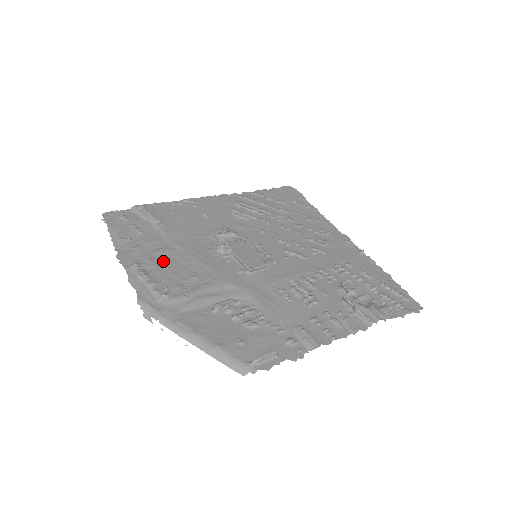
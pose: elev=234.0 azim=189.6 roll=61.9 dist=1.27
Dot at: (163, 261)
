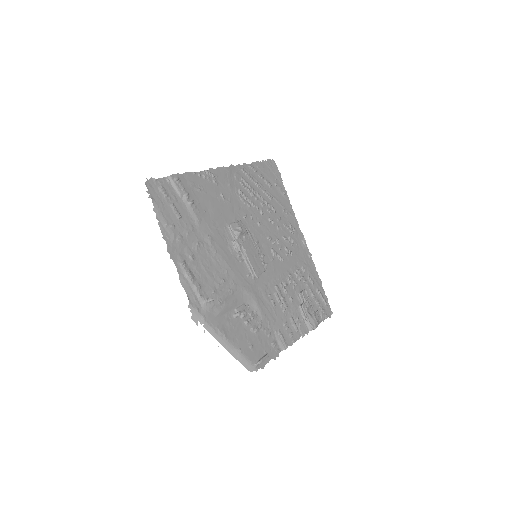
Dot at: (201, 259)
